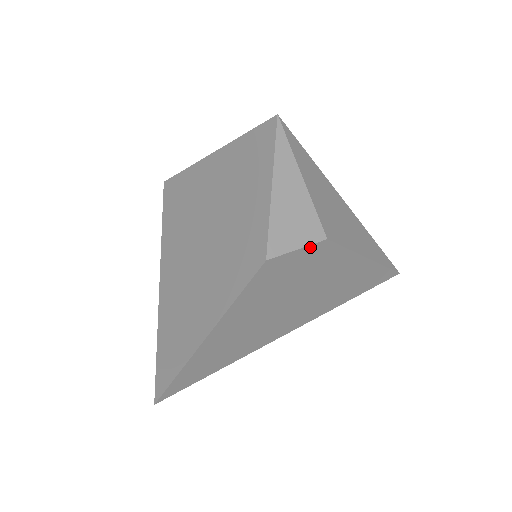
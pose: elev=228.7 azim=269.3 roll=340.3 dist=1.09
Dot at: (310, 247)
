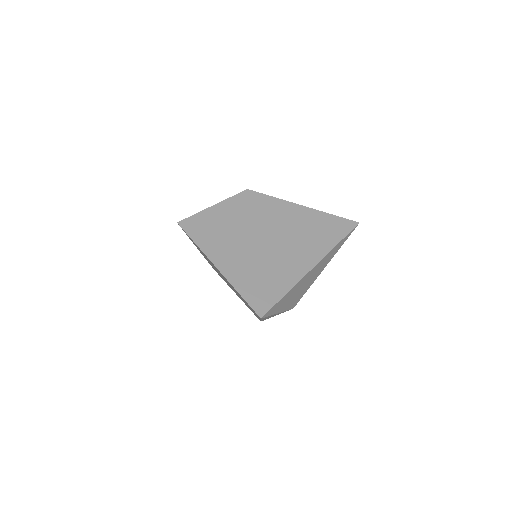
Dot at: occluded
